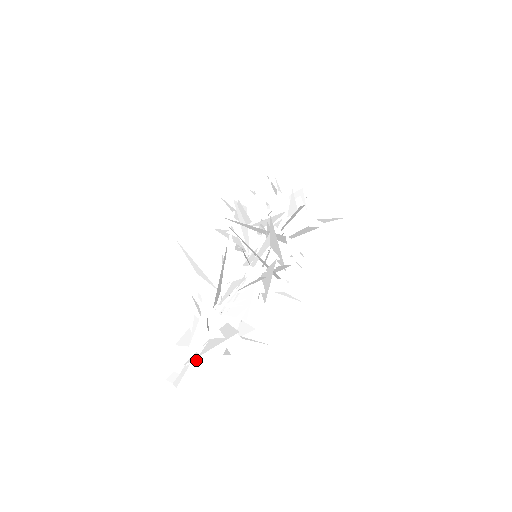
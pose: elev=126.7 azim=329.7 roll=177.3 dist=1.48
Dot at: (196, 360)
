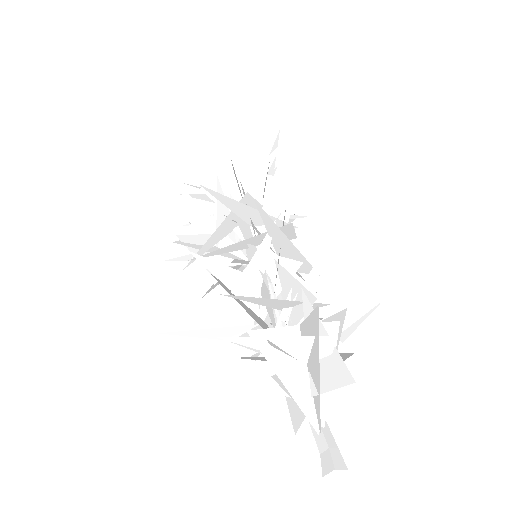
Dot at: (325, 408)
